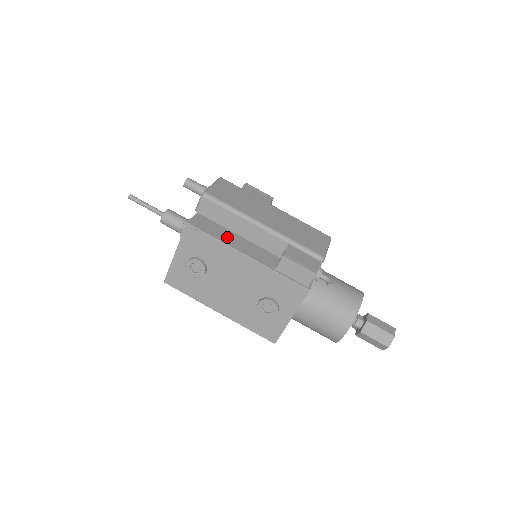
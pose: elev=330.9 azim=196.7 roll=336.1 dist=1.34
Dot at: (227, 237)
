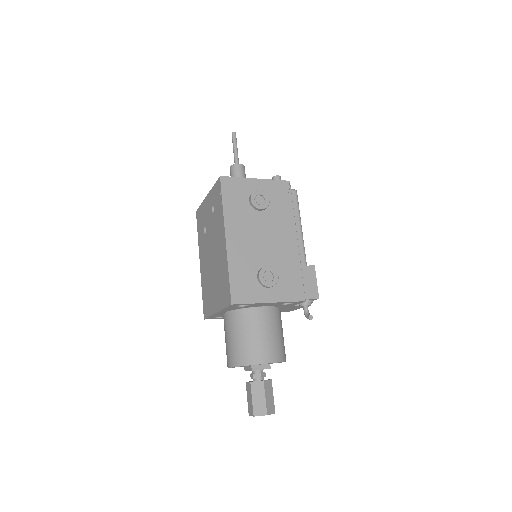
Dot at: occluded
